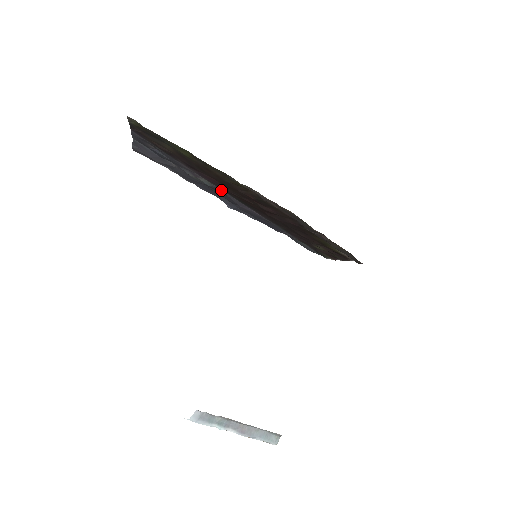
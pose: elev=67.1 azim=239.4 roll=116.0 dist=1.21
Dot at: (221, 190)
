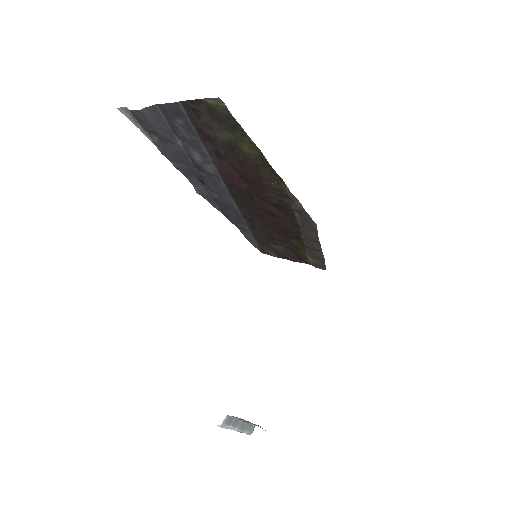
Dot at: (220, 180)
